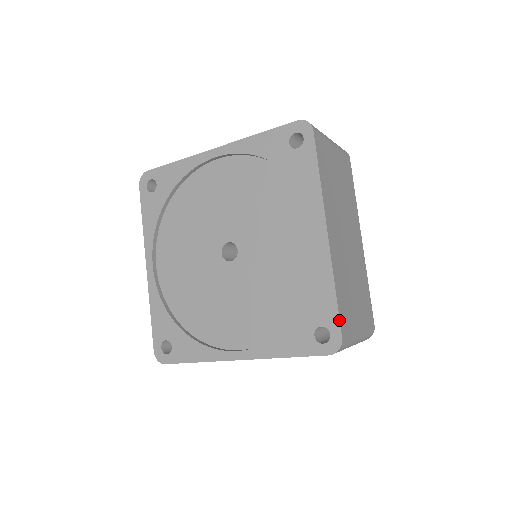
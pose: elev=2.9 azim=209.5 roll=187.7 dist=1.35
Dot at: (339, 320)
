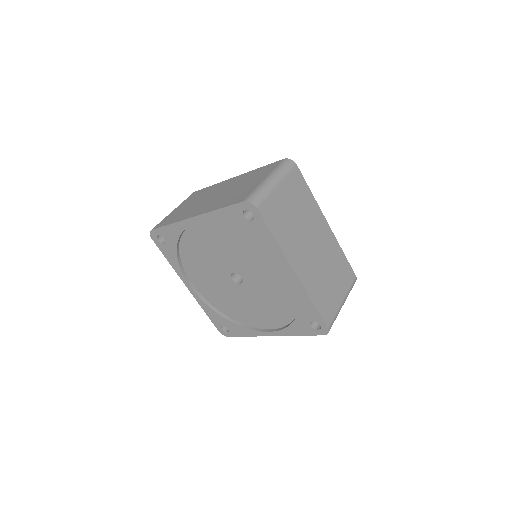
Dot at: (322, 319)
